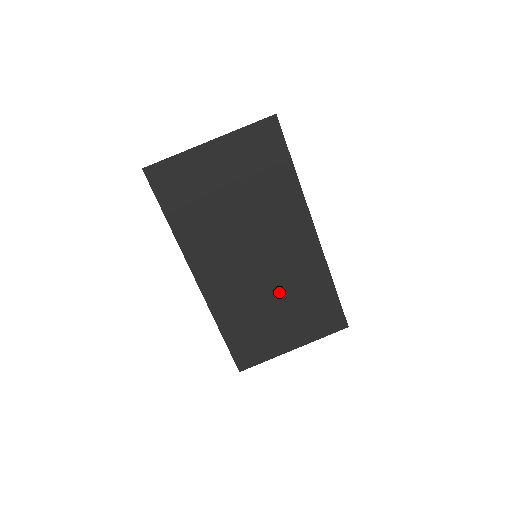
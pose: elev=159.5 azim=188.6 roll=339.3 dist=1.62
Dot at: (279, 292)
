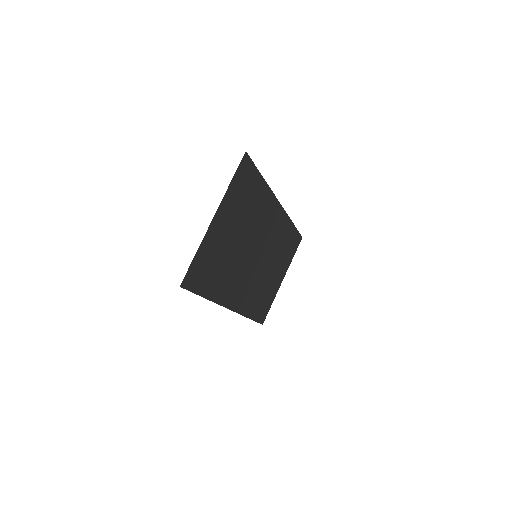
Dot at: (271, 261)
